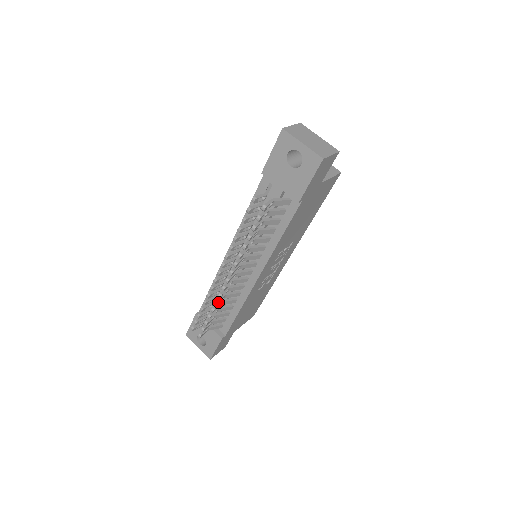
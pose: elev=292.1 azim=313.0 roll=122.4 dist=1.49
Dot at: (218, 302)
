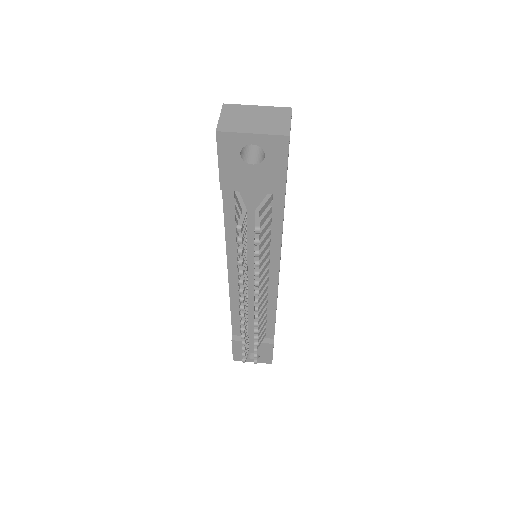
Dot at: (257, 329)
